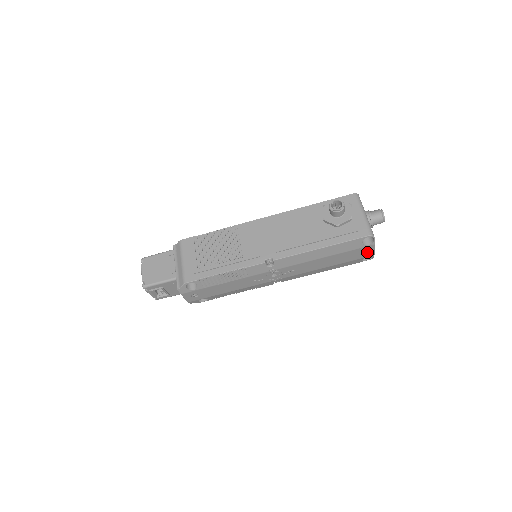
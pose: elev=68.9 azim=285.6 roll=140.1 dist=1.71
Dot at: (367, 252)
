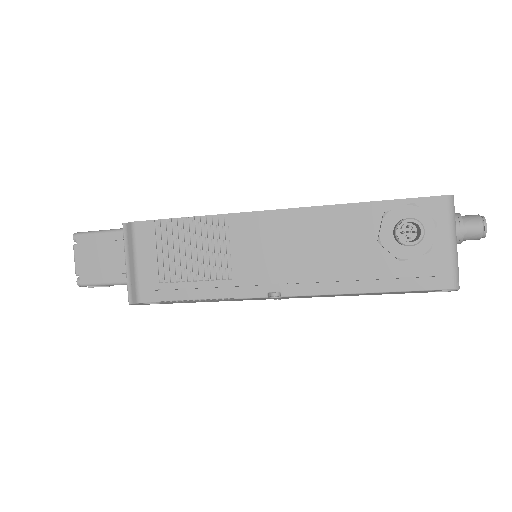
Dot at: occluded
